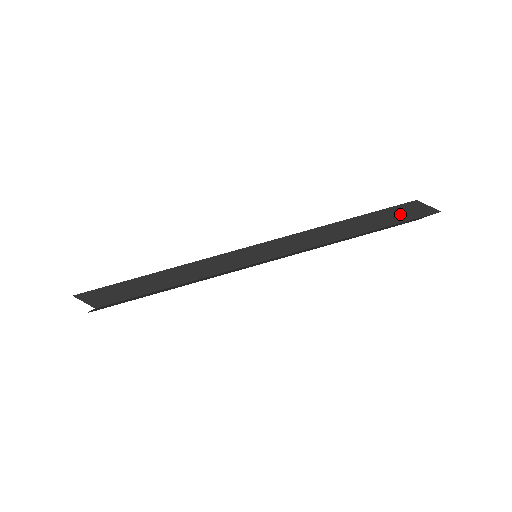
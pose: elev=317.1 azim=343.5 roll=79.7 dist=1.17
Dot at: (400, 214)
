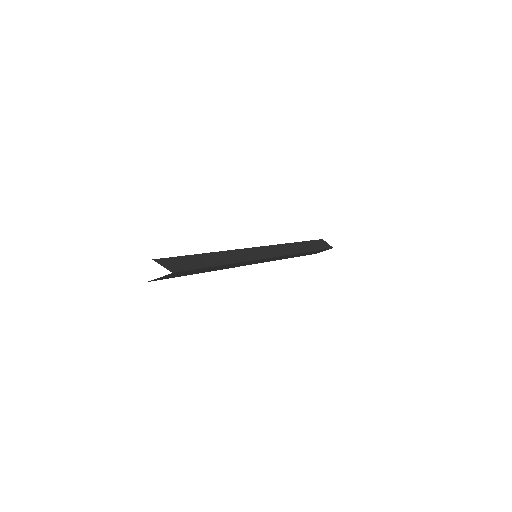
Dot at: (319, 245)
